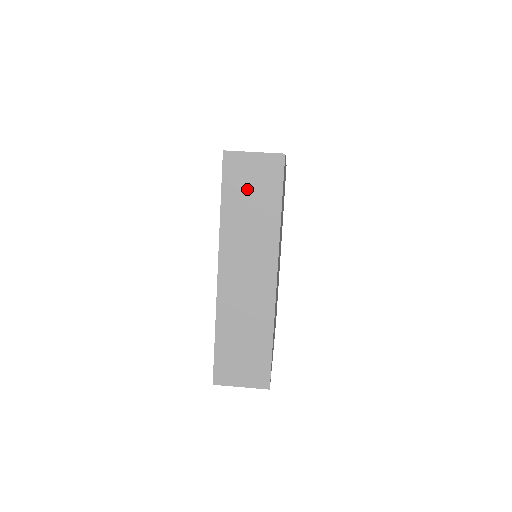
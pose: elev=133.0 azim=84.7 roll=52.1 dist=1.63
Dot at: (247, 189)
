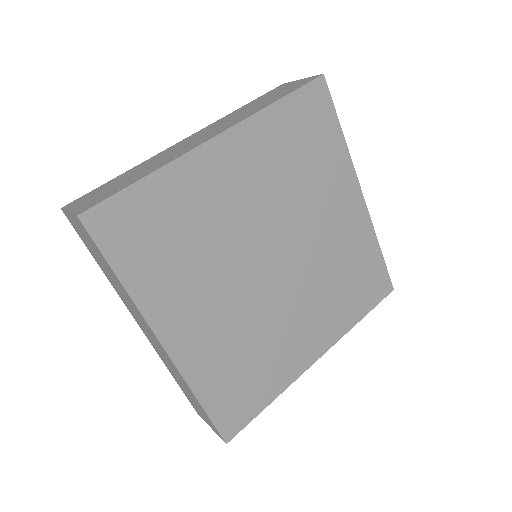
Dot at: (271, 95)
